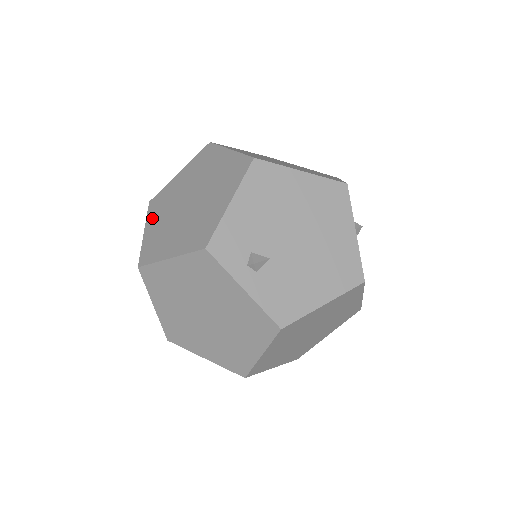
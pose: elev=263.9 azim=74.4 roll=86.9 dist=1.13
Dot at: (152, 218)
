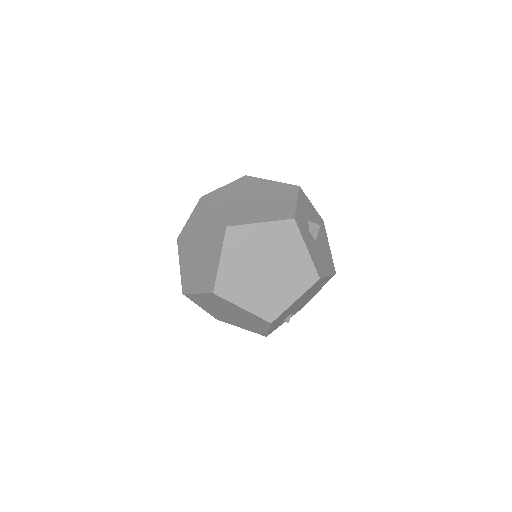
Dot at: (200, 305)
